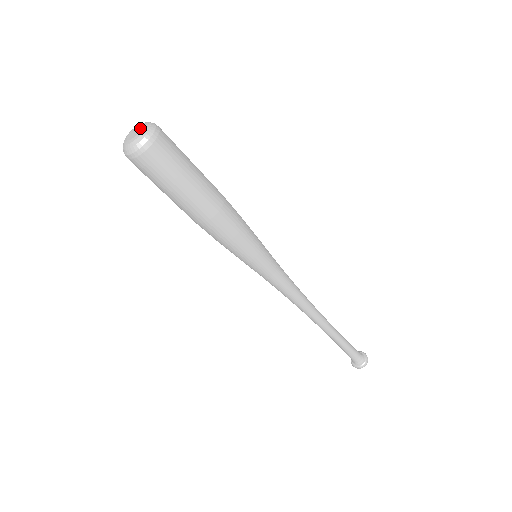
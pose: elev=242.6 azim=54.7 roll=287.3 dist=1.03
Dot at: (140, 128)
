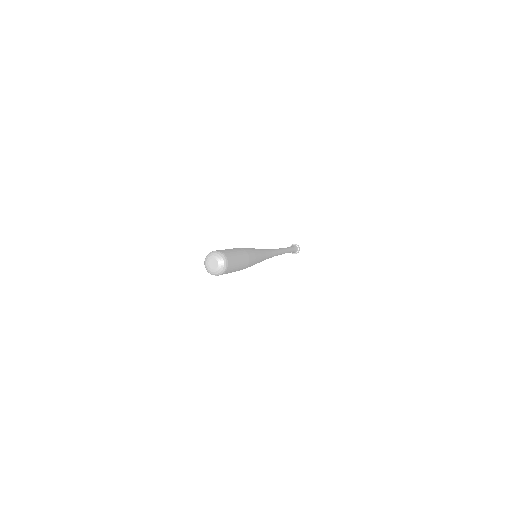
Dot at: (215, 259)
